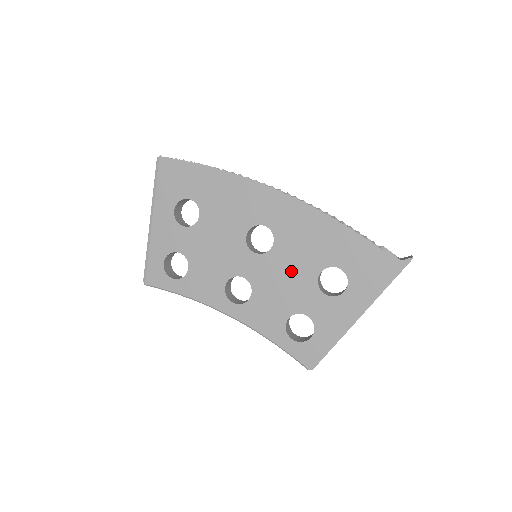
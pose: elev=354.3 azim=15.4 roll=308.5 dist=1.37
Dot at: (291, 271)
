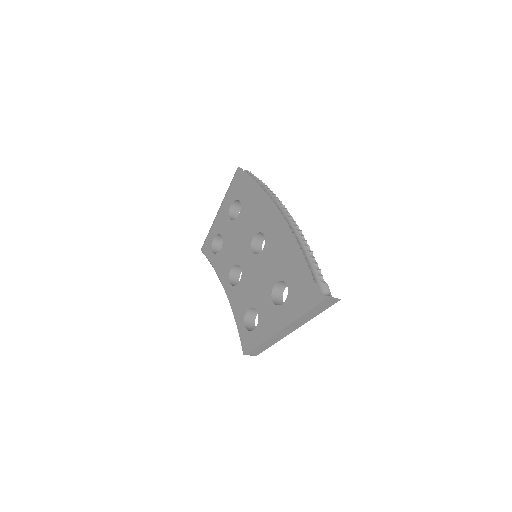
Dot at: (263, 274)
